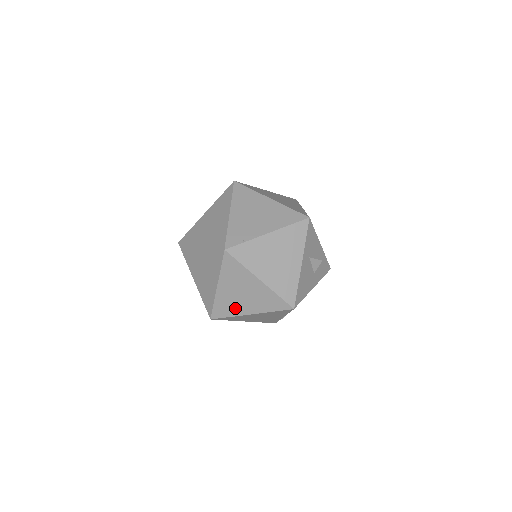
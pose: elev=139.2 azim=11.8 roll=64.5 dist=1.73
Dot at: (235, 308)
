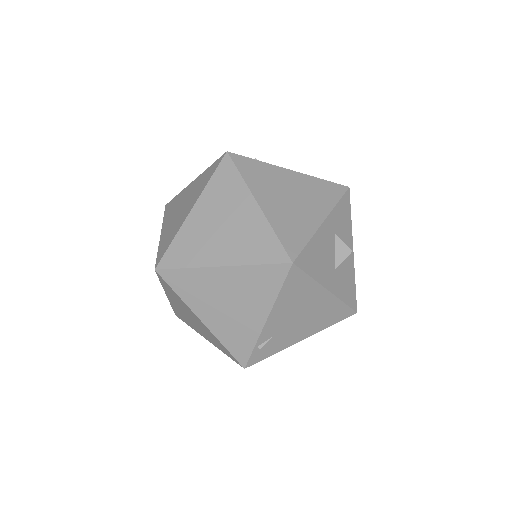
Dot at: (201, 251)
